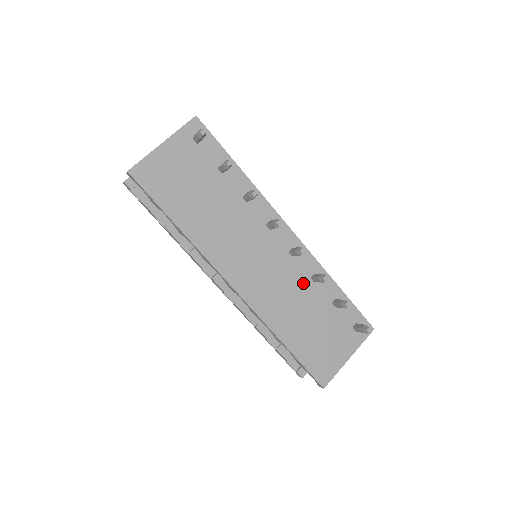
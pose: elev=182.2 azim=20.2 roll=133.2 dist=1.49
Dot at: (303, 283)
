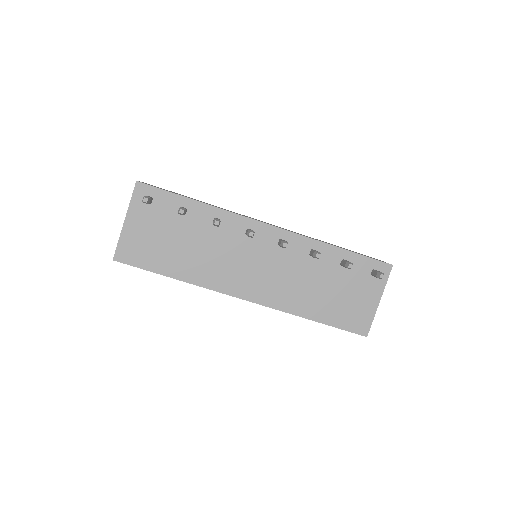
Dot at: (304, 263)
